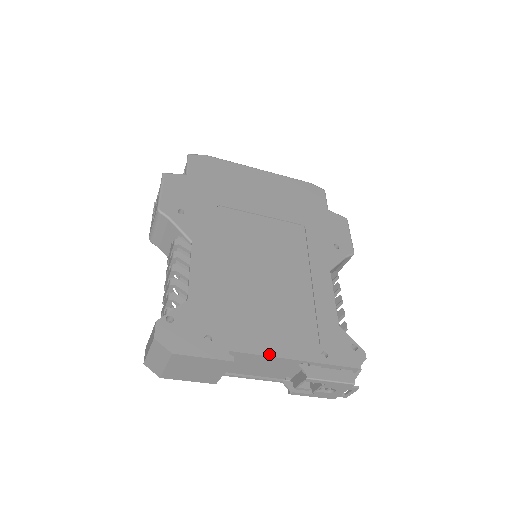
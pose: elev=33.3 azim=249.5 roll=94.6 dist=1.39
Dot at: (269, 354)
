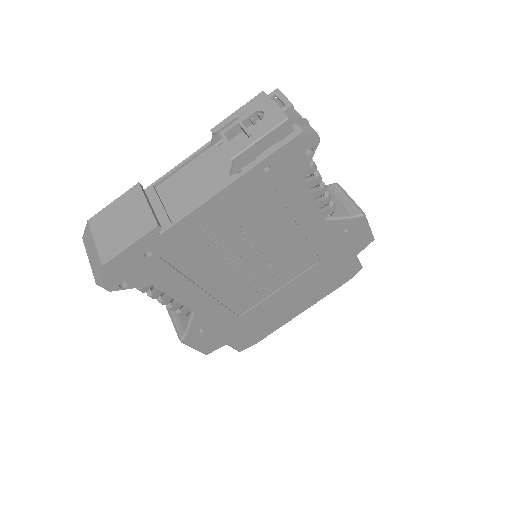
Dot at: (179, 166)
